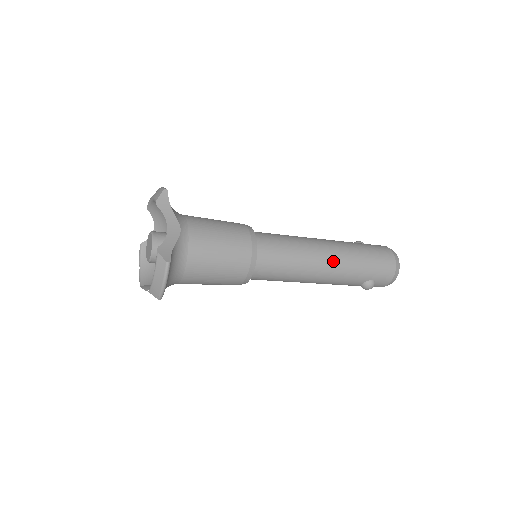
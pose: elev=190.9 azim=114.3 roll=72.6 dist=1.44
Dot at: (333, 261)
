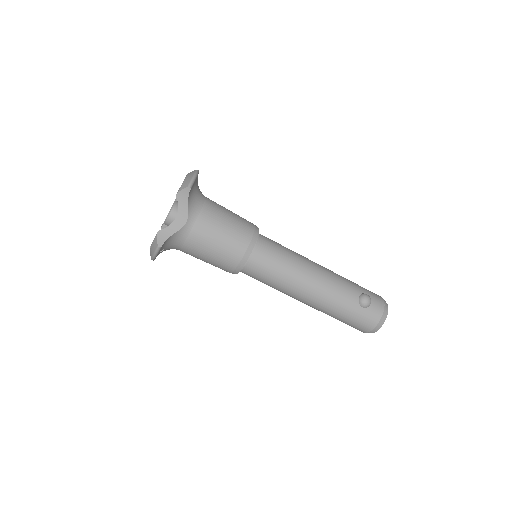
Dot at: occluded
